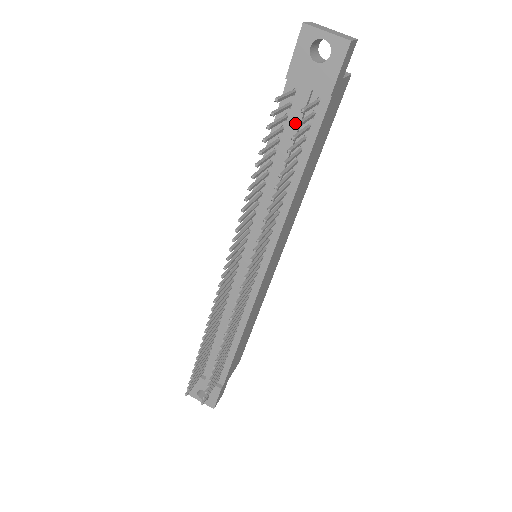
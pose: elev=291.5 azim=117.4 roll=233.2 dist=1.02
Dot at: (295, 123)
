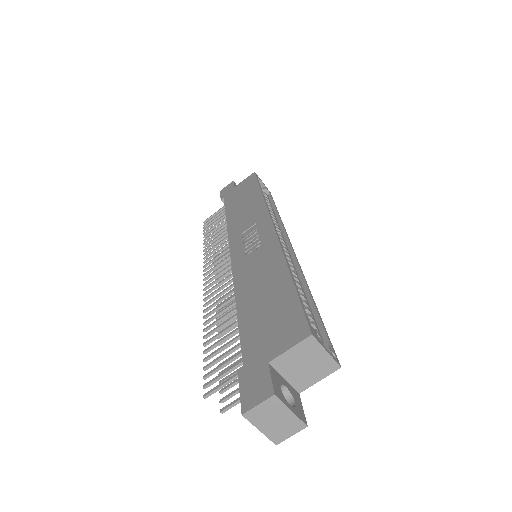
Dot at: occluded
